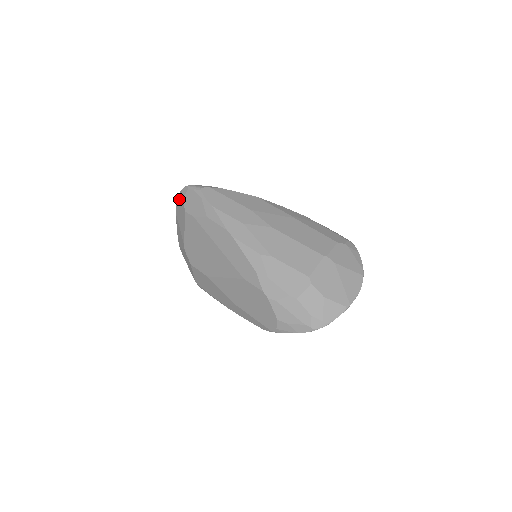
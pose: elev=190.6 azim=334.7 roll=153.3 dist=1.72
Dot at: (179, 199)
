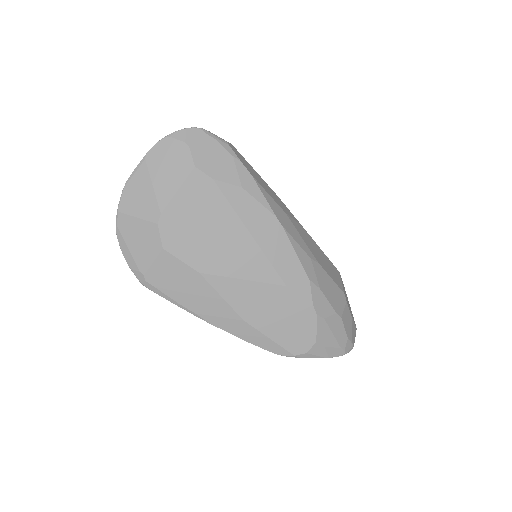
Dot at: (175, 141)
